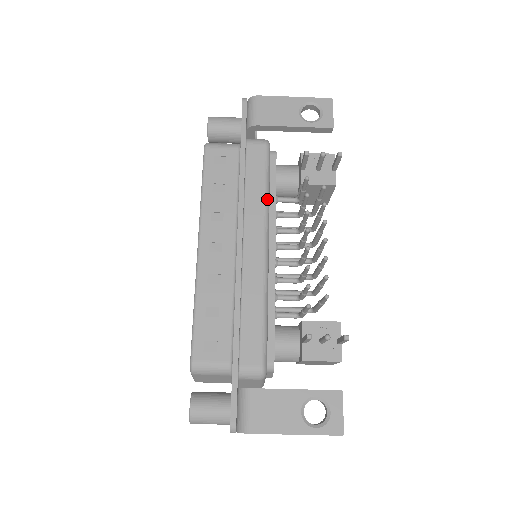
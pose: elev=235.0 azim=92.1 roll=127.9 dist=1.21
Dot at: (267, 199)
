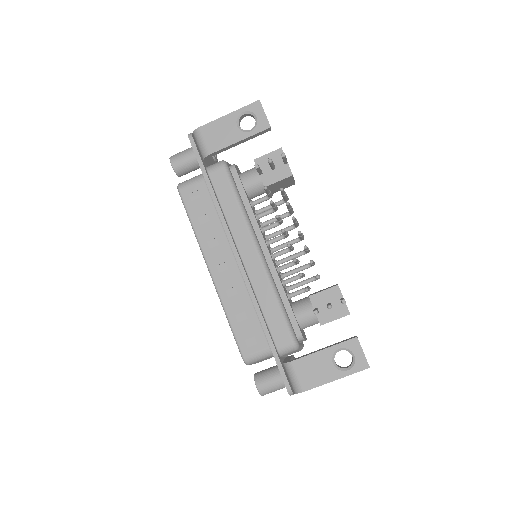
Dot at: (244, 212)
